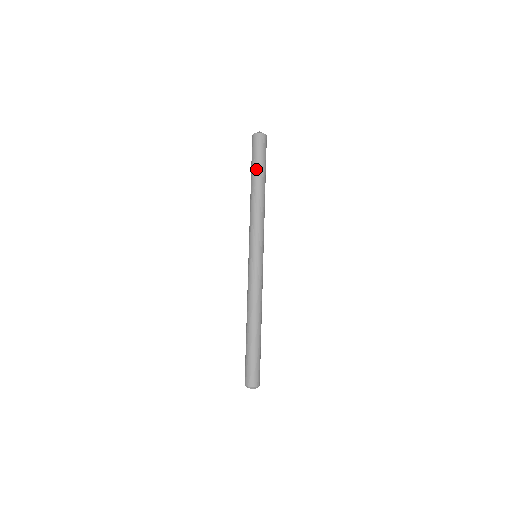
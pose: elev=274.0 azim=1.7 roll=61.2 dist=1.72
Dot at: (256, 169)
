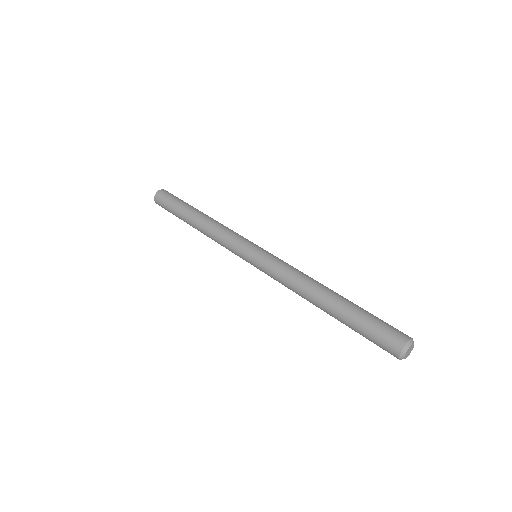
Dot at: (180, 210)
